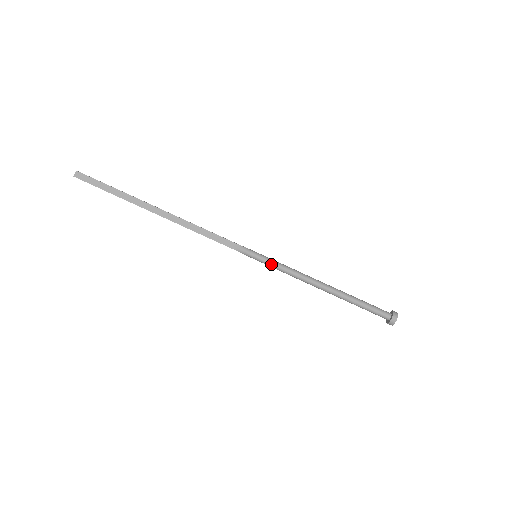
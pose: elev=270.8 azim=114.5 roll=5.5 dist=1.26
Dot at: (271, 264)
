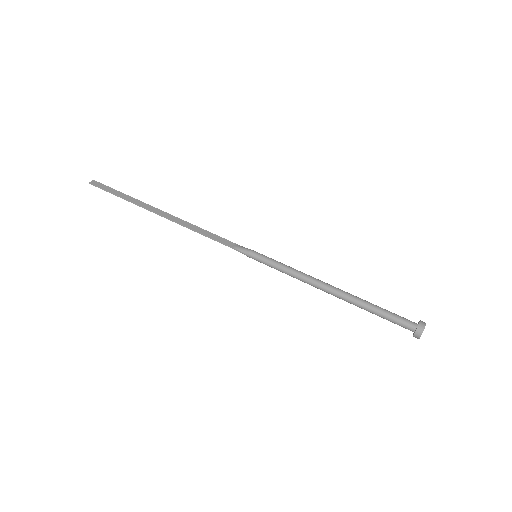
Dot at: (272, 261)
